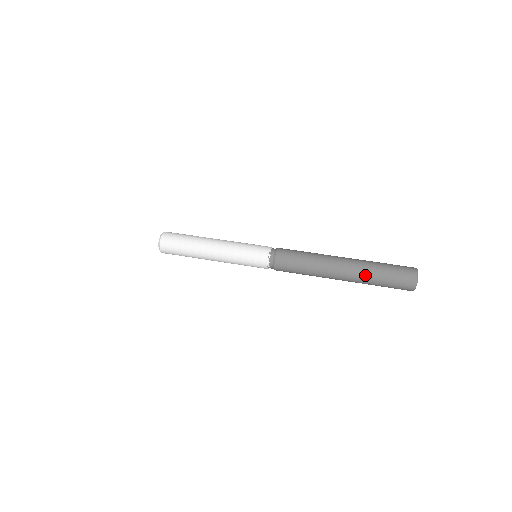
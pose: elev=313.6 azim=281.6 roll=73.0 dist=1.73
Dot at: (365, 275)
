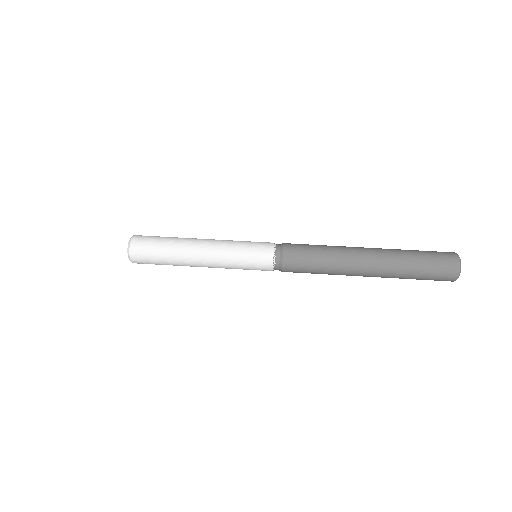
Dot at: (395, 274)
